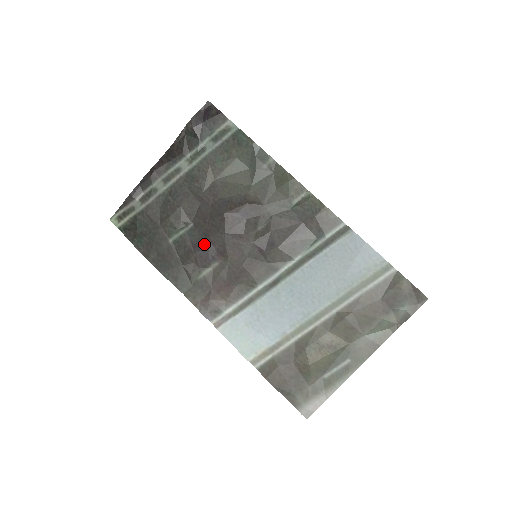
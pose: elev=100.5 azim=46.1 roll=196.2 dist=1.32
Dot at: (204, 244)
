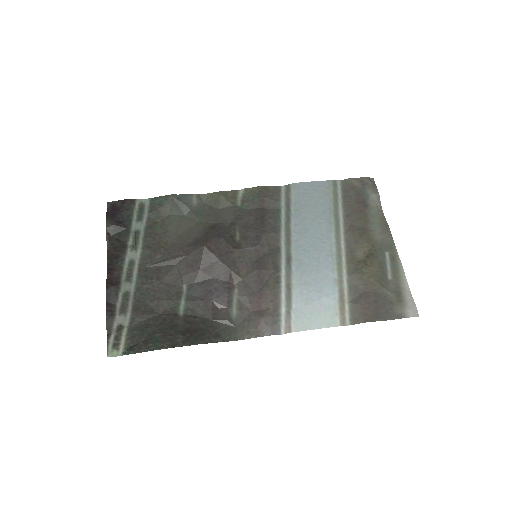
Dot at: (211, 285)
